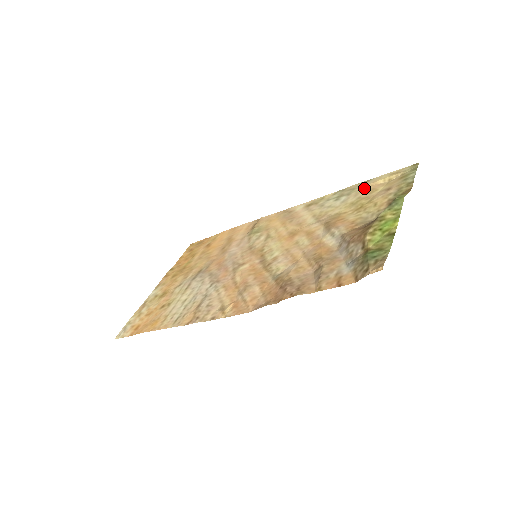
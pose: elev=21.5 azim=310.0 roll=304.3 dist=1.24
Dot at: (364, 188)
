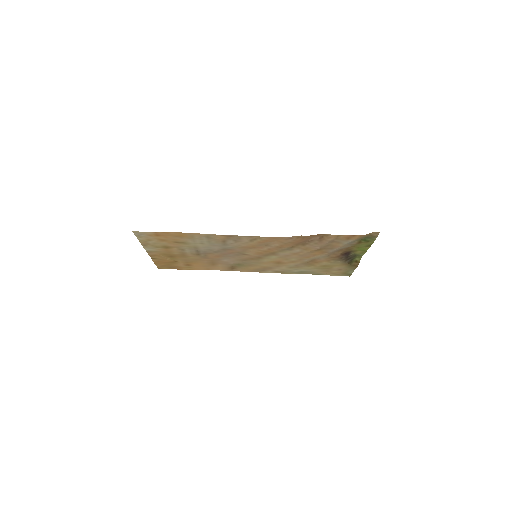
Dot at: (319, 272)
